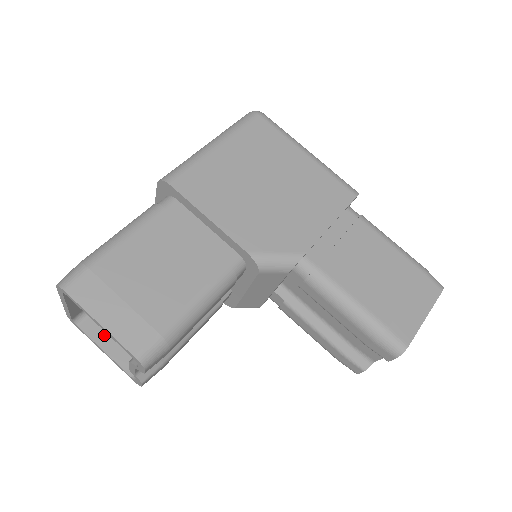
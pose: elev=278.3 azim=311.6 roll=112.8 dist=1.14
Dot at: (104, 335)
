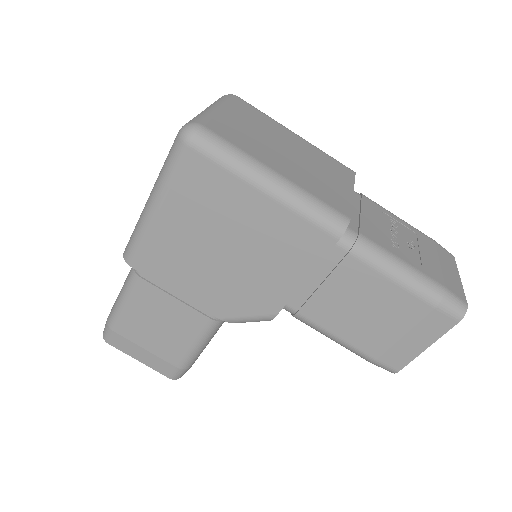
Dot at: occluded
